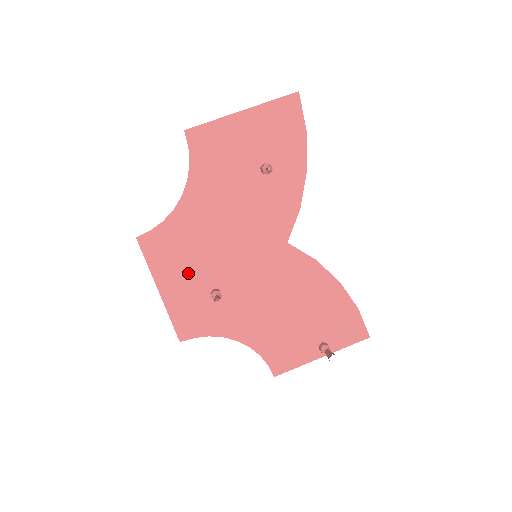
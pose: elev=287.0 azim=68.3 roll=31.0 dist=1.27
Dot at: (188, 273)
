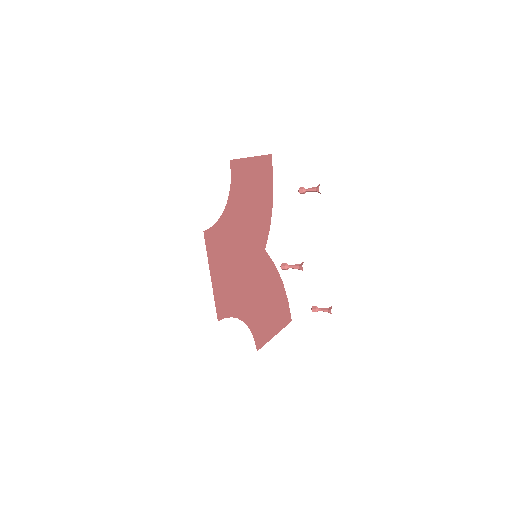
Dot at: (225, 264)
